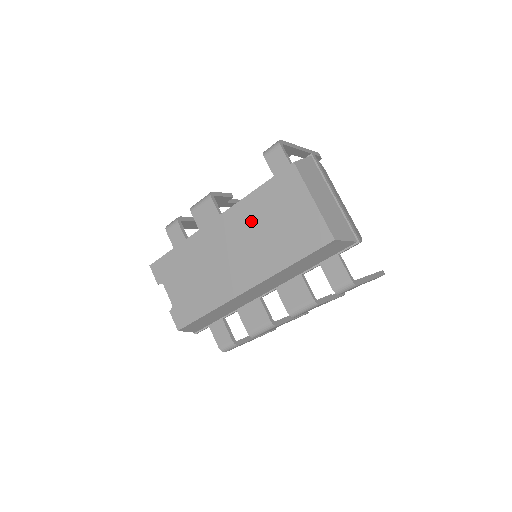
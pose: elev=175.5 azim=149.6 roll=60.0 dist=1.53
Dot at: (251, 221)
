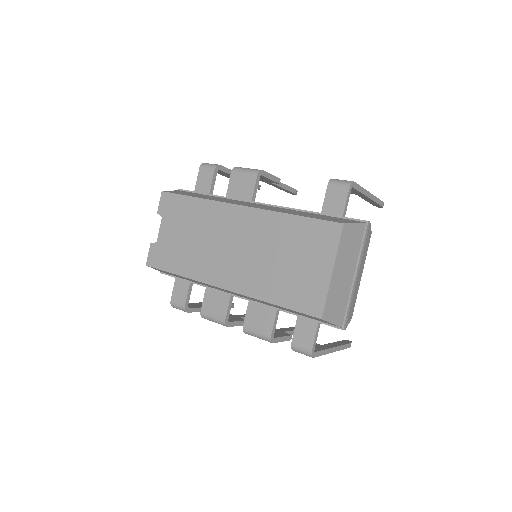
Dot at: (269, 237)
